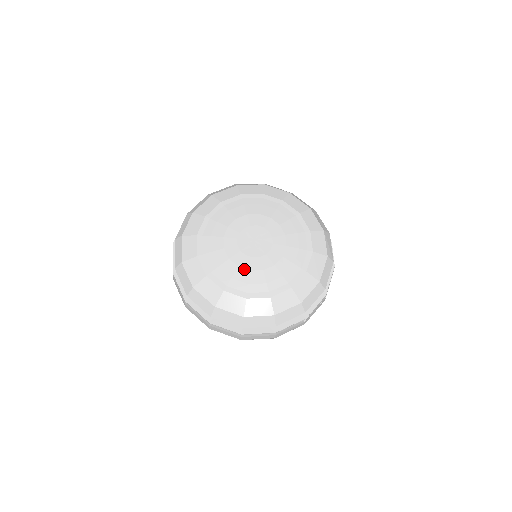
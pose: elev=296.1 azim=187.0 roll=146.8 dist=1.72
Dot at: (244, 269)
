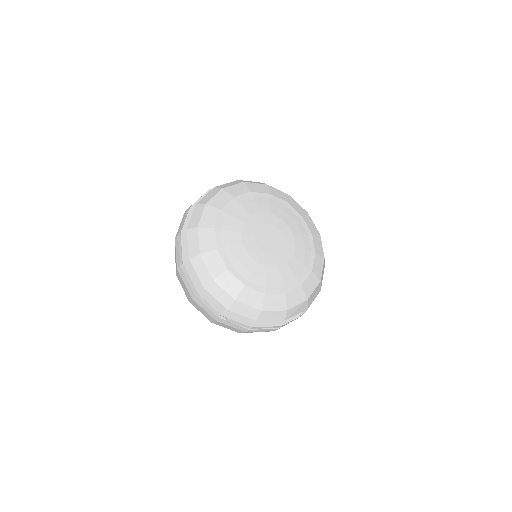
Dot at: (242, 238)
